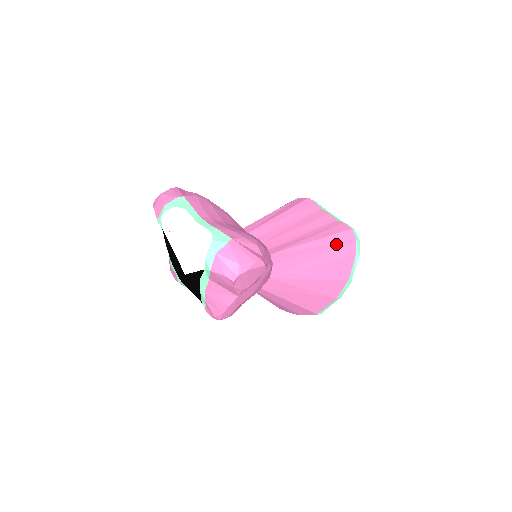
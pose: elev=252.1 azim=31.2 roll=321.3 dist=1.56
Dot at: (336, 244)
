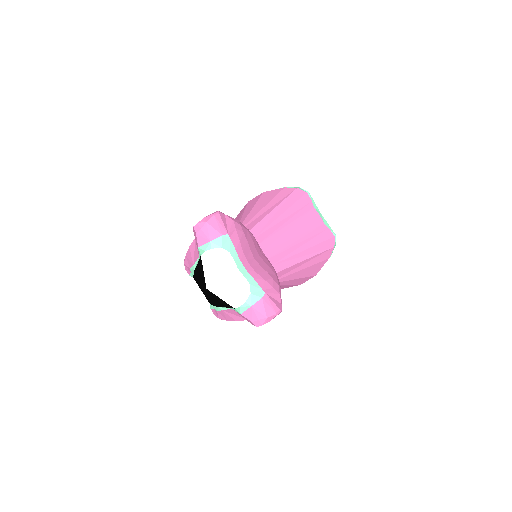
Dot at: (320, 252)
